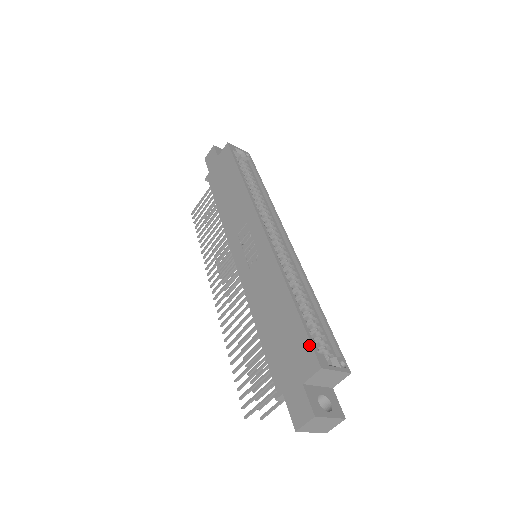
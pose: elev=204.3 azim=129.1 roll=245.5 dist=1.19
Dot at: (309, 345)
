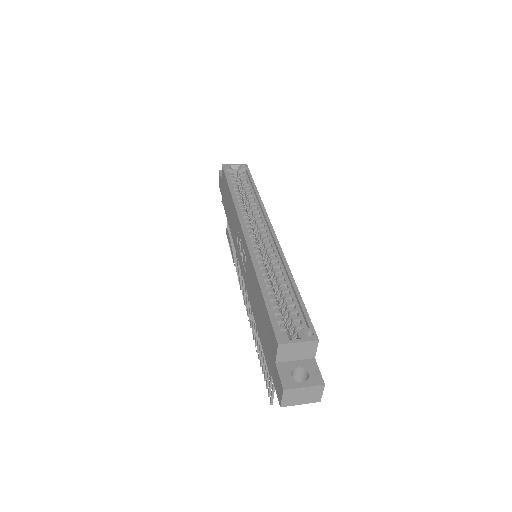
Dot at: (271, 326)
